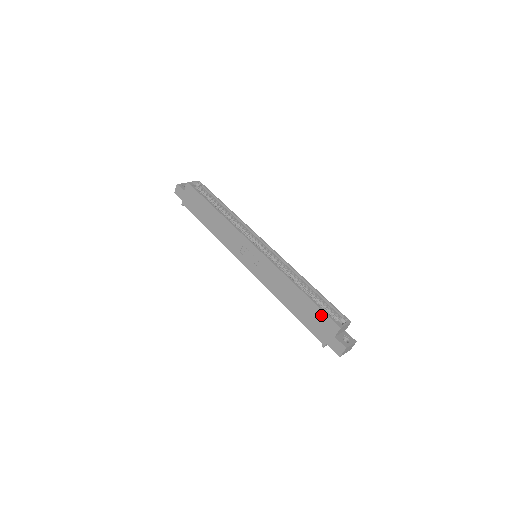
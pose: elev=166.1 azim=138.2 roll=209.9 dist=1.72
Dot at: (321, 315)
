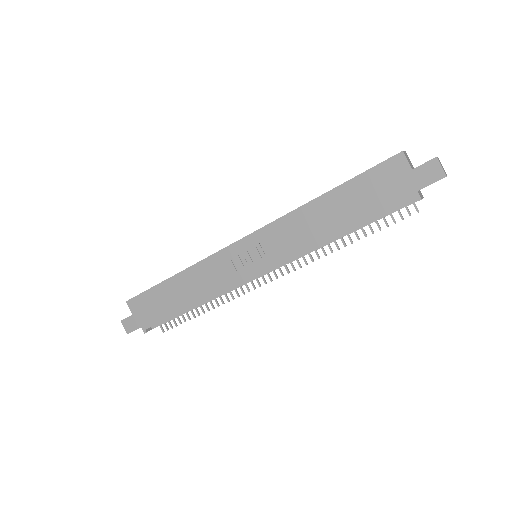
Dot at: (372, 177)
